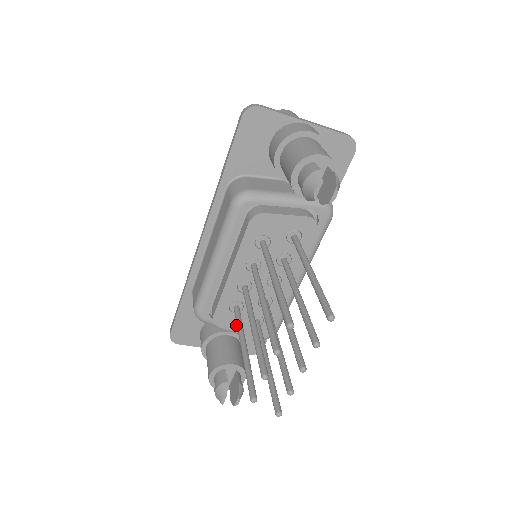
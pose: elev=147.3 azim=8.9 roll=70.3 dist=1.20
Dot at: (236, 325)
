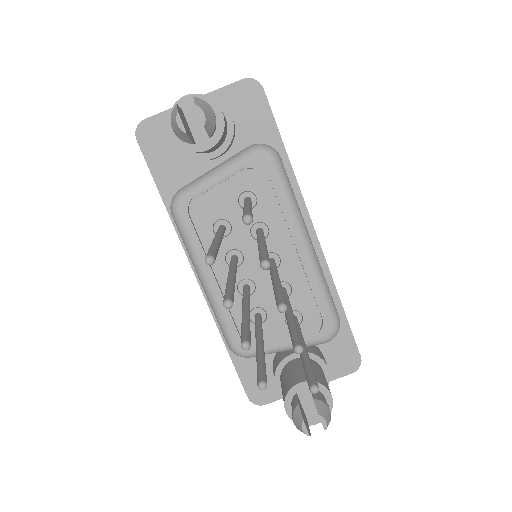
Dot at: (276, 337)
